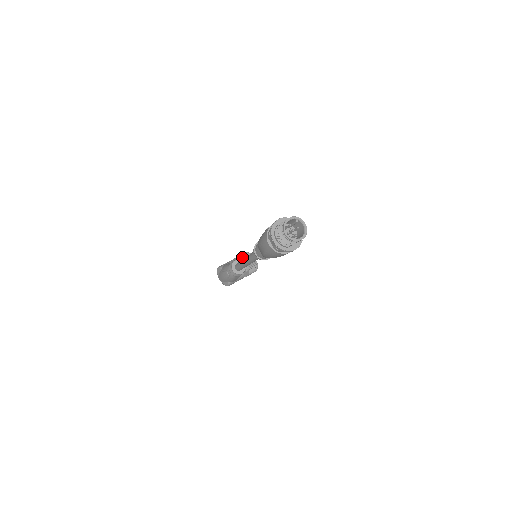
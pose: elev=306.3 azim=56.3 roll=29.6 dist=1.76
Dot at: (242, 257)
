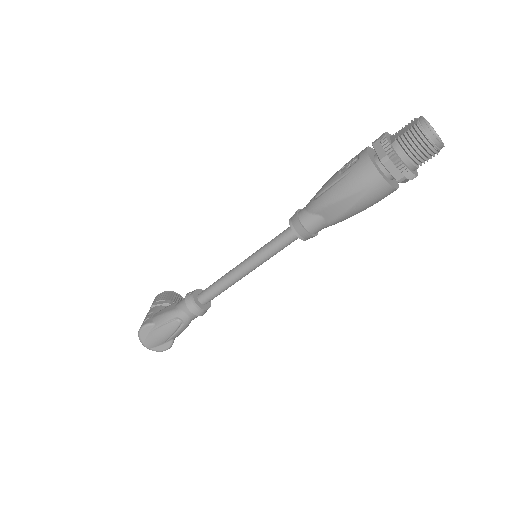
Dot at: (164, 299)
